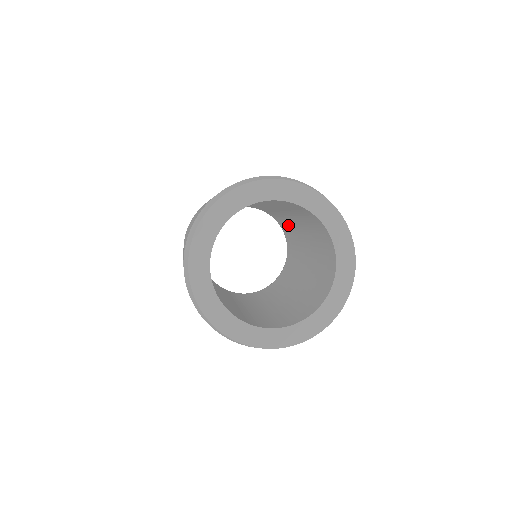
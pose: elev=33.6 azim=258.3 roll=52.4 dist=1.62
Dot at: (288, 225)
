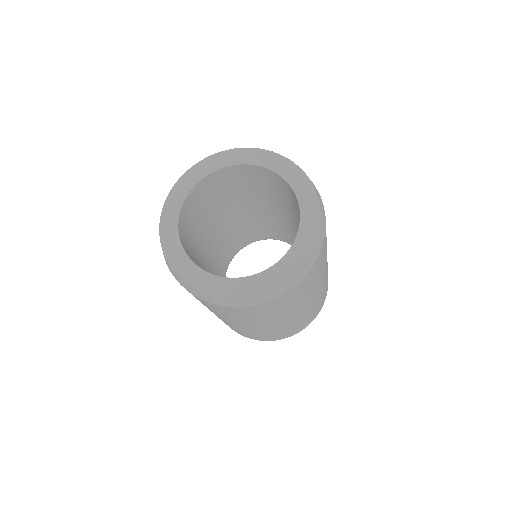
Dot at: (279, 226)
